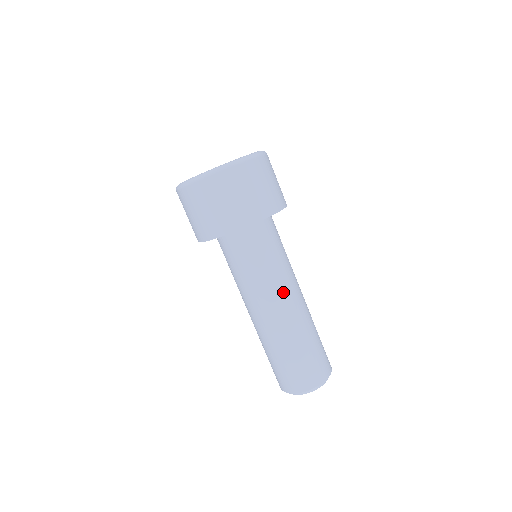
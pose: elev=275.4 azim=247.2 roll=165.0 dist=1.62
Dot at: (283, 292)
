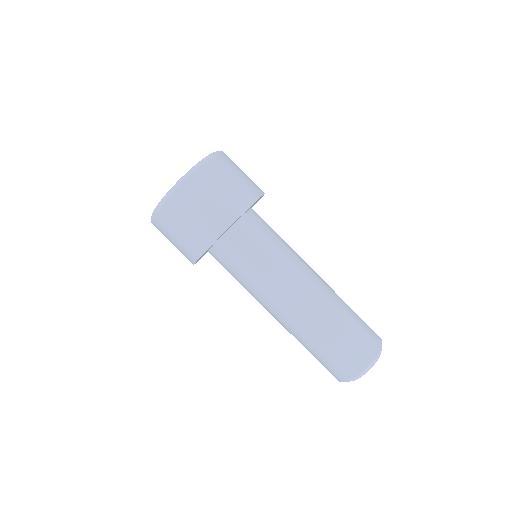
Dot at: (286, 289)
